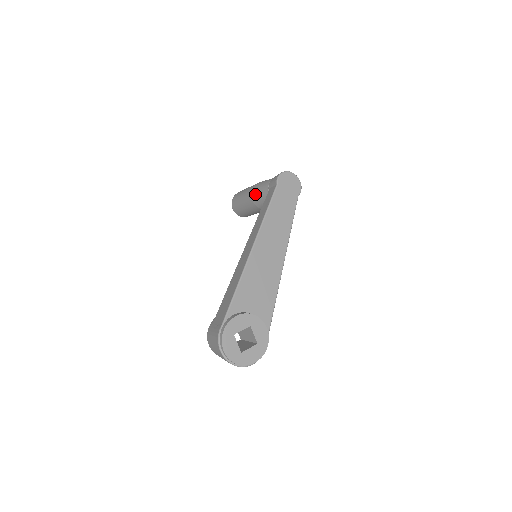
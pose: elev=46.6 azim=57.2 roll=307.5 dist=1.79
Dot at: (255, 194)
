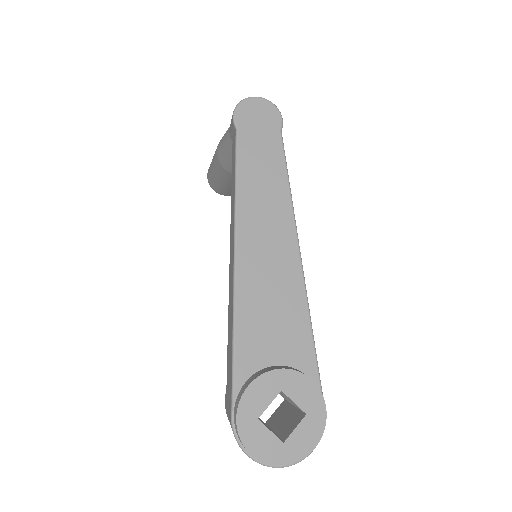
Dot at: (222, 158)
